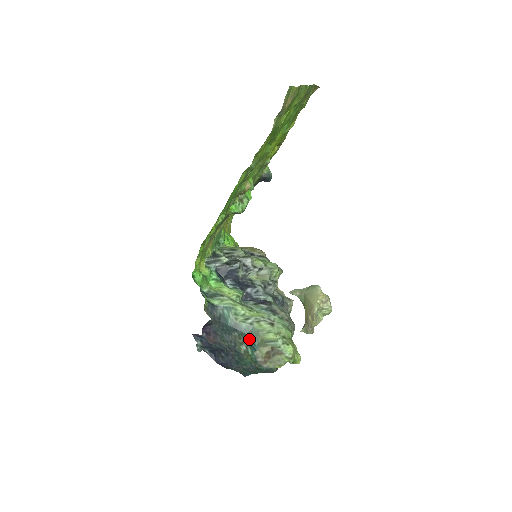
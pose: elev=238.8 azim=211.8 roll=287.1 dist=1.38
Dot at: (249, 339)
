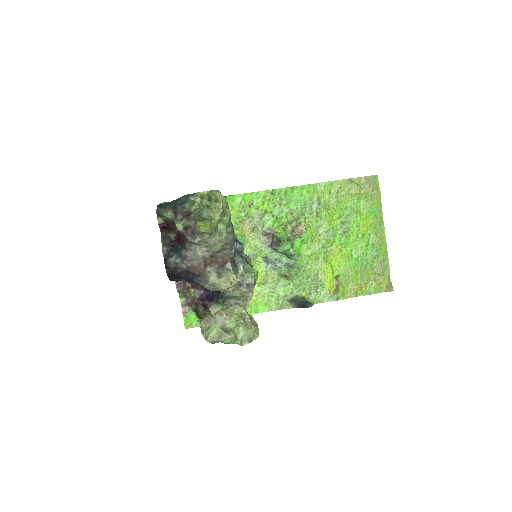
Dot at: occluded
